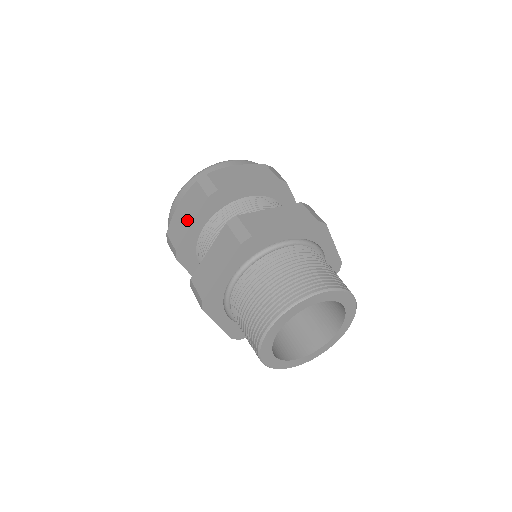
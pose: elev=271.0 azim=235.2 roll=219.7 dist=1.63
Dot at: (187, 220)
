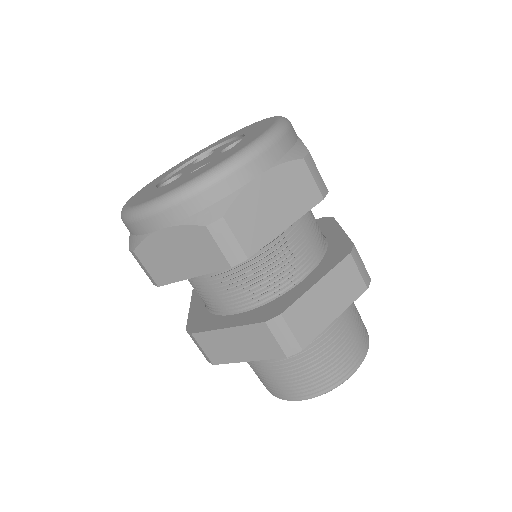
Dot at: (183, 267)
